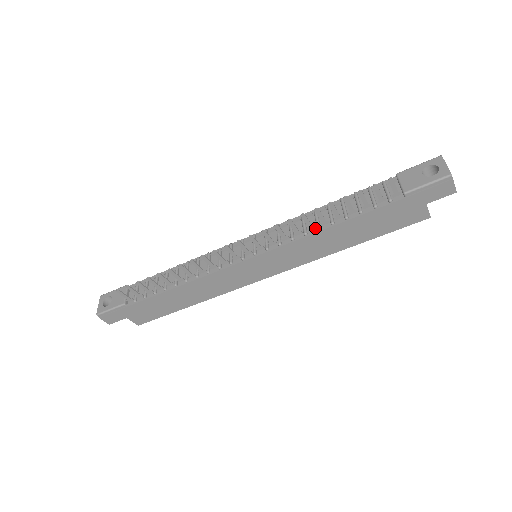
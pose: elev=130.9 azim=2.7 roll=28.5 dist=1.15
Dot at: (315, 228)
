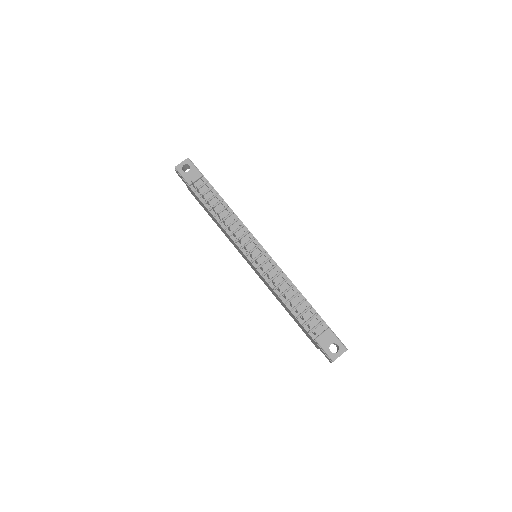
Dot at: (280, 293)
